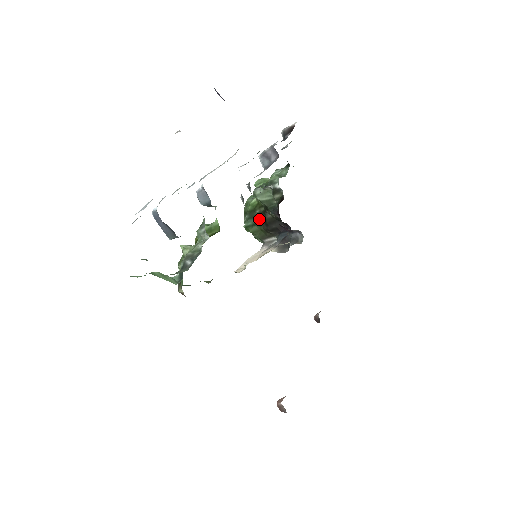
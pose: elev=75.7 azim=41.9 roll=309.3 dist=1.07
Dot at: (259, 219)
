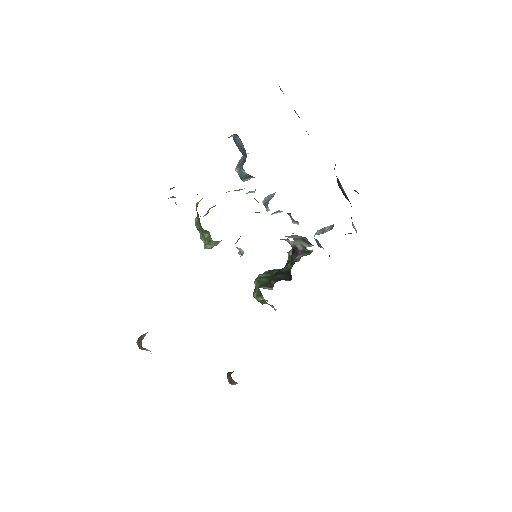
Dot at: (274, 273)
